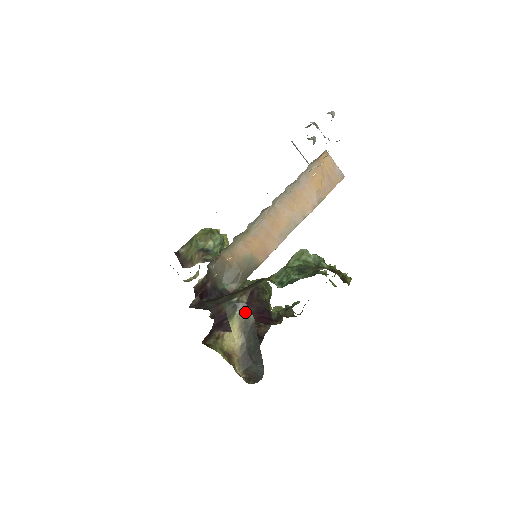
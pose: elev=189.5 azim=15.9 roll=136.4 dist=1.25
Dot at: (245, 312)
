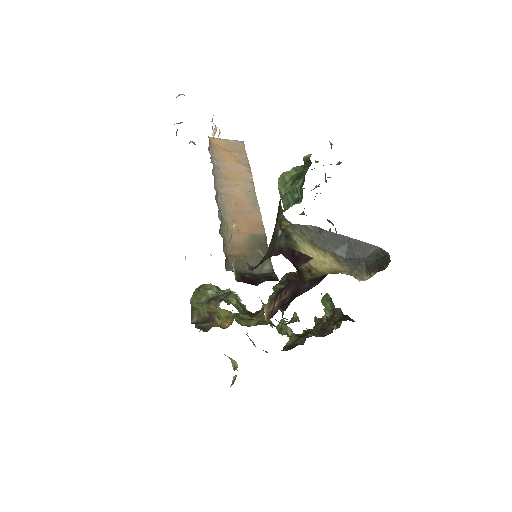
Dot at: (301, 231)
